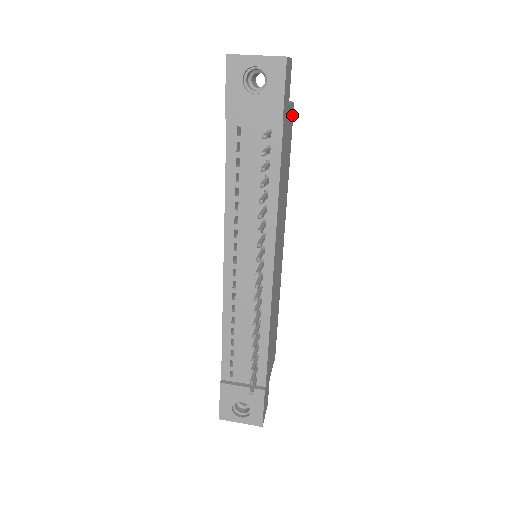
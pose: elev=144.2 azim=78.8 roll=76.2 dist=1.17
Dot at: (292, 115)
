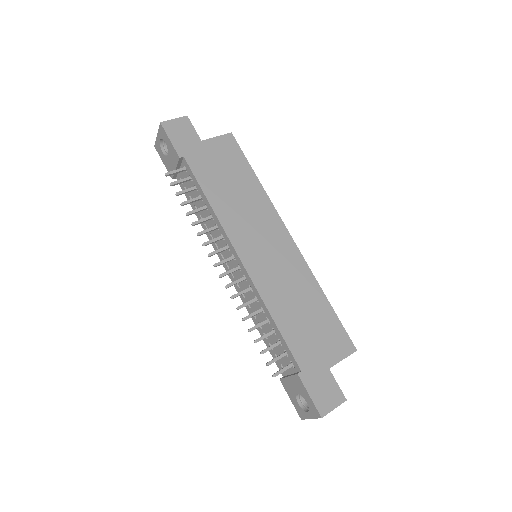
Dot at: (231, 142)
